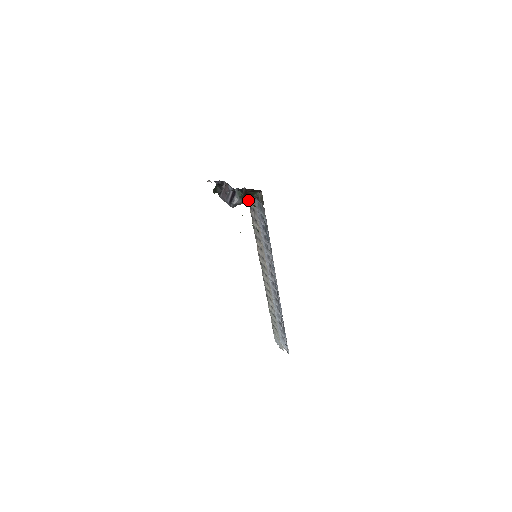
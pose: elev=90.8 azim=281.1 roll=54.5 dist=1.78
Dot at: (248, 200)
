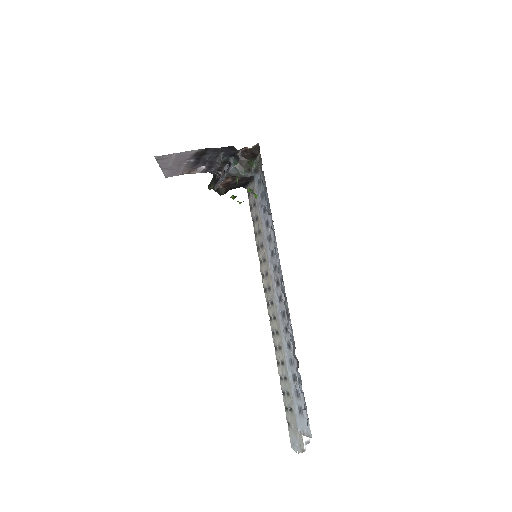
Dot at: (245, 173)
